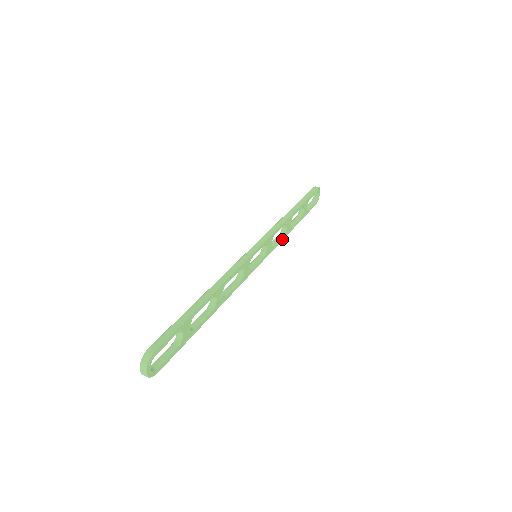
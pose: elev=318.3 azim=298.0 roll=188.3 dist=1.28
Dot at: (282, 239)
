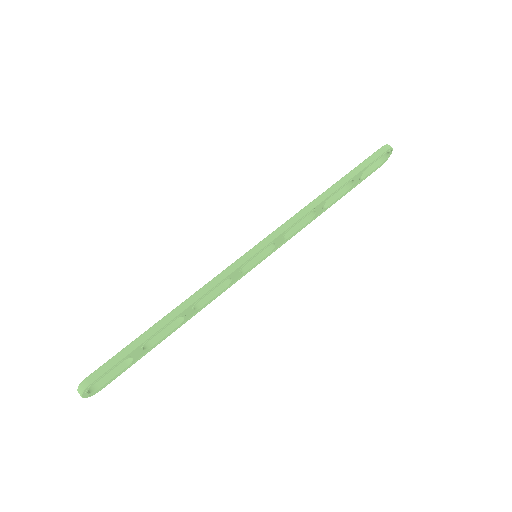
Dot at: (307, 224)
